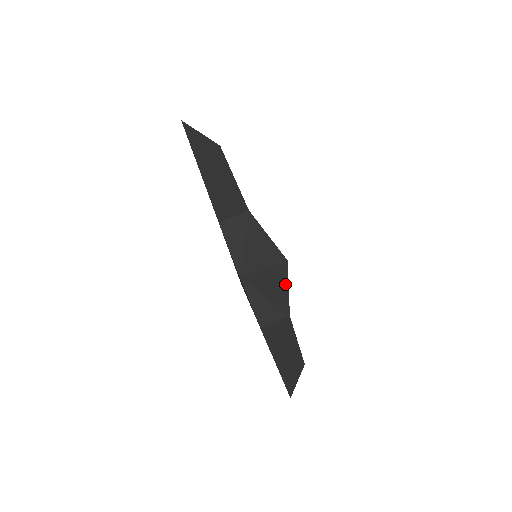
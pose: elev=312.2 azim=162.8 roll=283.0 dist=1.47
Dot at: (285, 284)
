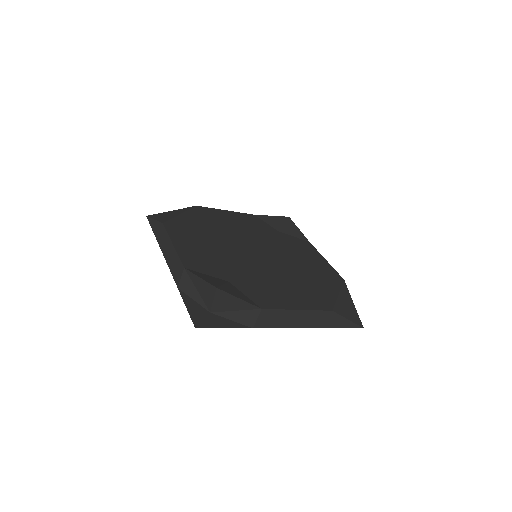
Dot at: (234, 298)
